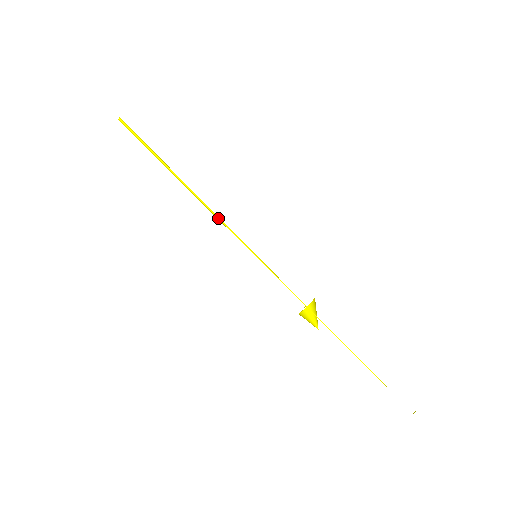
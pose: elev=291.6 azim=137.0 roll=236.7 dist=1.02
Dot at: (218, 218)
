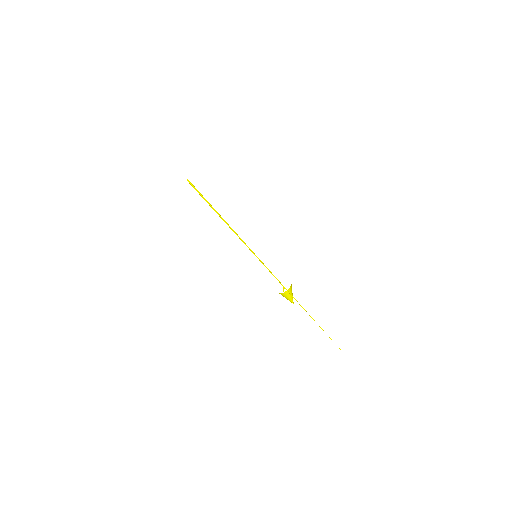
Dot at: (236, 234)
